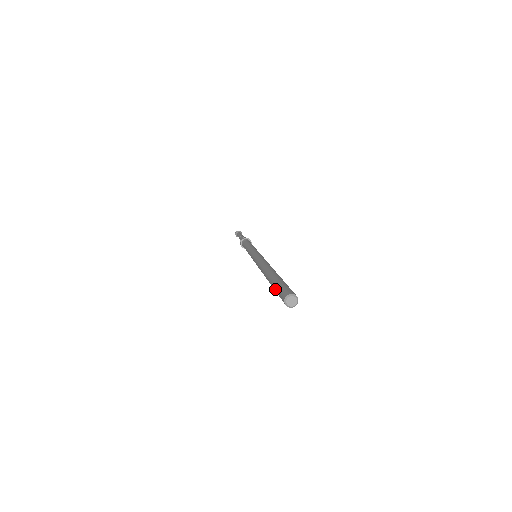
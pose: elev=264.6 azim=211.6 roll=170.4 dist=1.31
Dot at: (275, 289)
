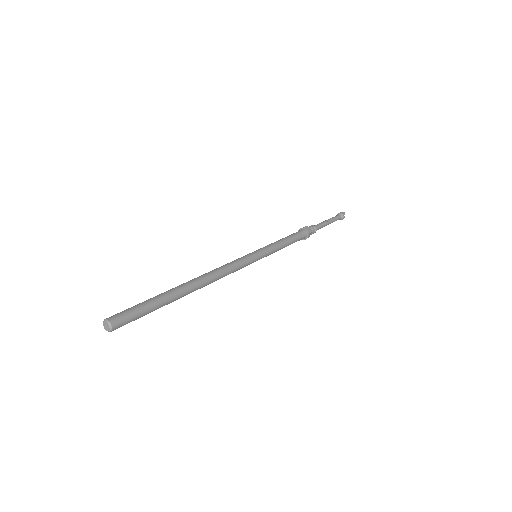
Dot at: occluded
